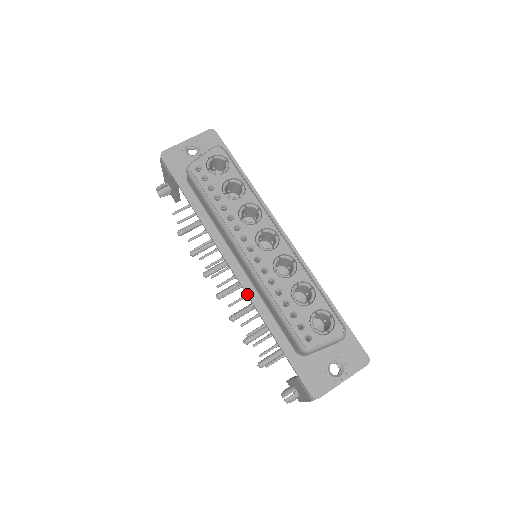
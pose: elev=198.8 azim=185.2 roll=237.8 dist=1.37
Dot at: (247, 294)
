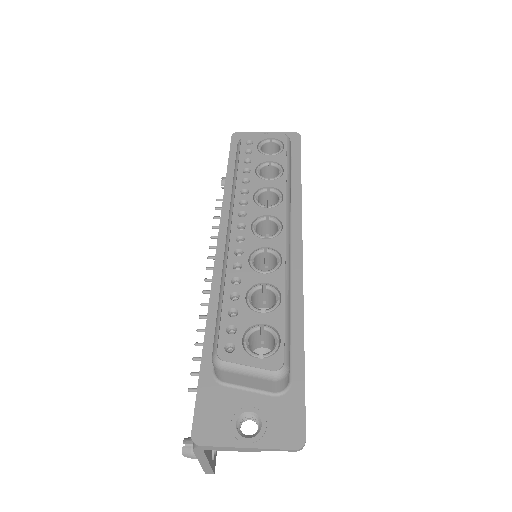
Dot at: (212, 280)
